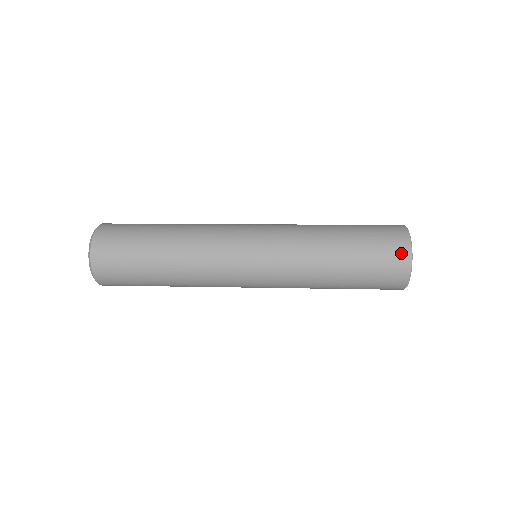
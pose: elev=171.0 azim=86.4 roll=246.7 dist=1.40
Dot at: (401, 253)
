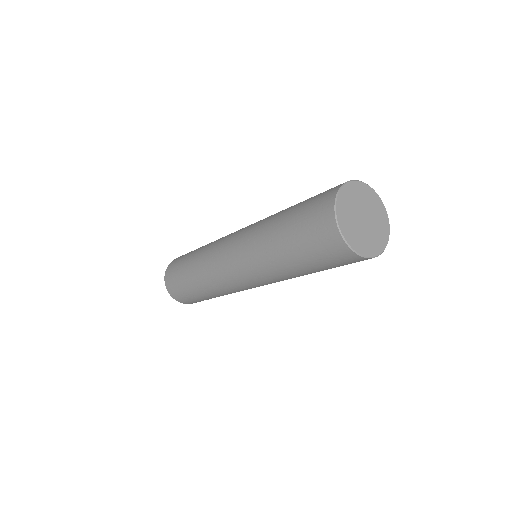
Dot at: (325, 209)
